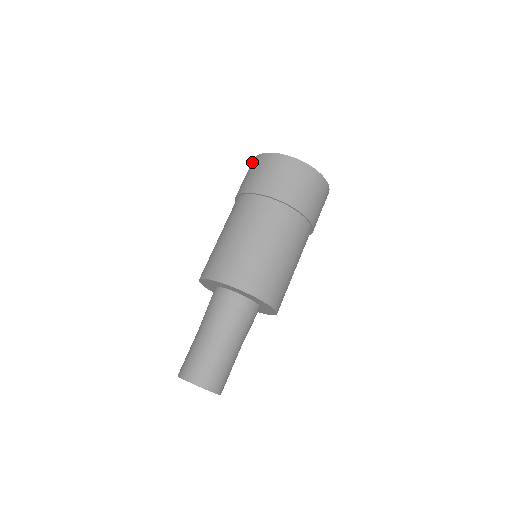
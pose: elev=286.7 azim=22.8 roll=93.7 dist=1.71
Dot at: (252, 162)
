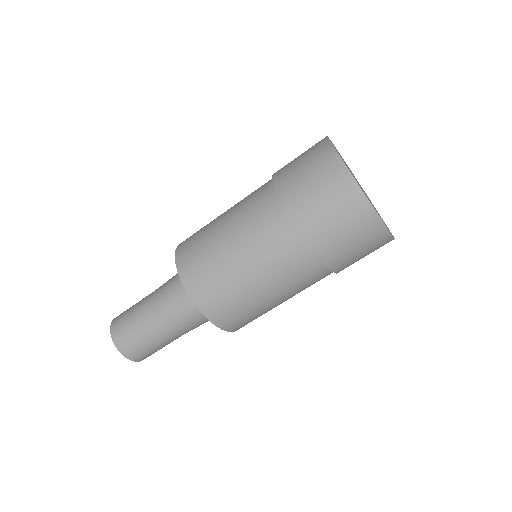
Dot at: (339, 175)
